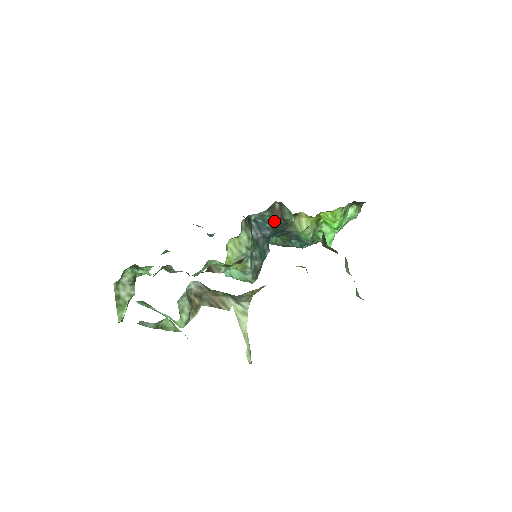
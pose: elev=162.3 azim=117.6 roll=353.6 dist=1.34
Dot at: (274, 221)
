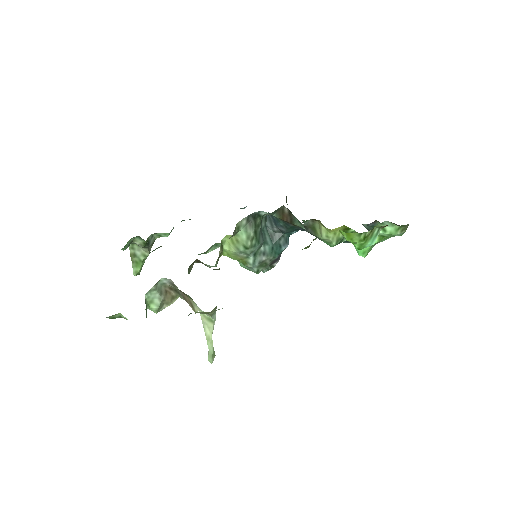
Dot at: (286, 222)
